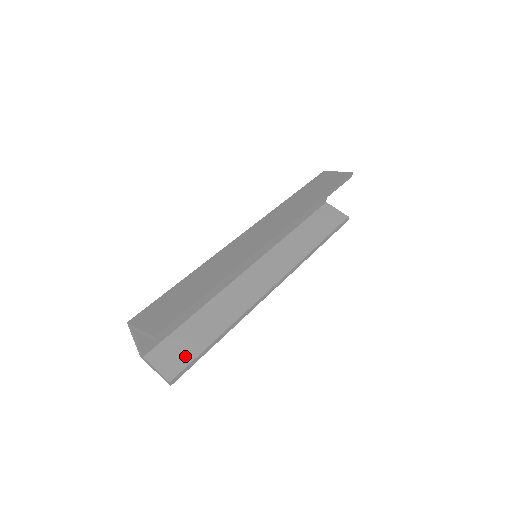
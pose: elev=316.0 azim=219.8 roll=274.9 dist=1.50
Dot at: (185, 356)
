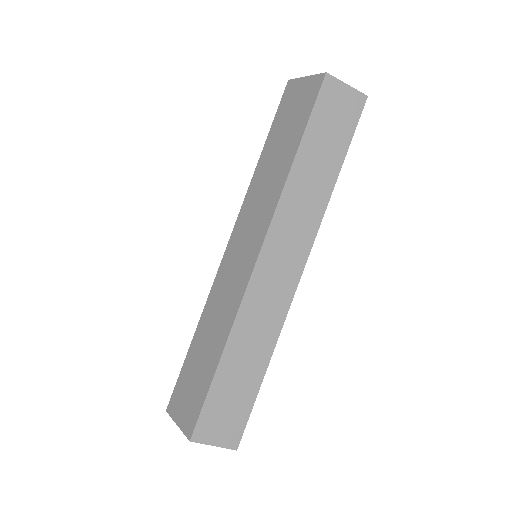
Dot at: occluded
